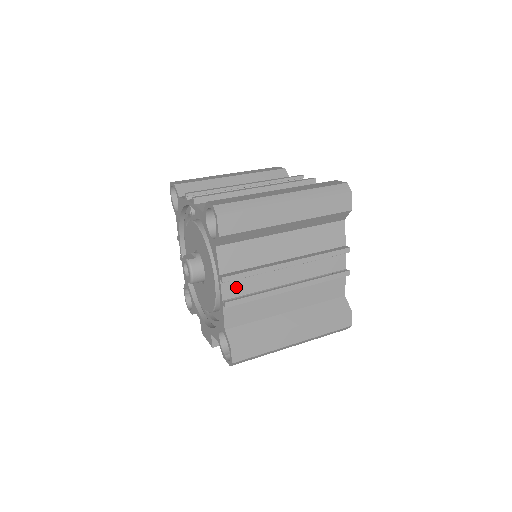
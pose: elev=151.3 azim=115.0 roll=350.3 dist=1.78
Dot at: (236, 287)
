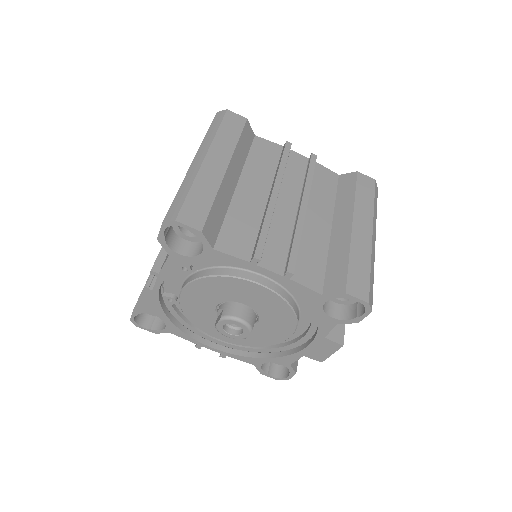
Dot at: (274, 255)
